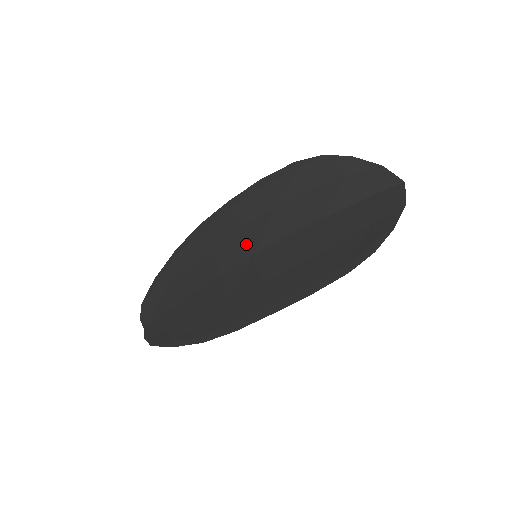
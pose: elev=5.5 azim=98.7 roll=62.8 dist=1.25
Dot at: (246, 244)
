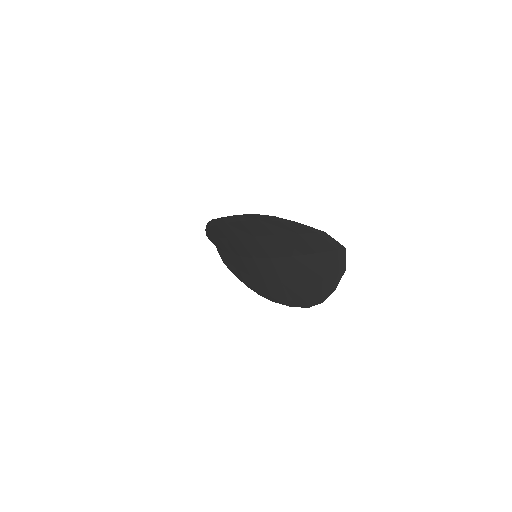
Dot at: (246, 250)
